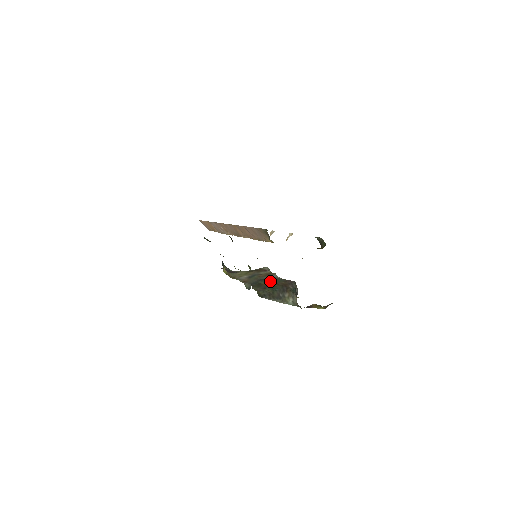
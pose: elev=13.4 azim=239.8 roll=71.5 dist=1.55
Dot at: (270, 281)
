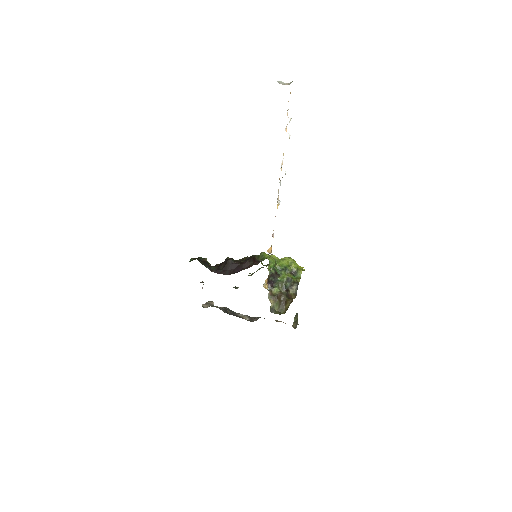
Dot at: occluded
